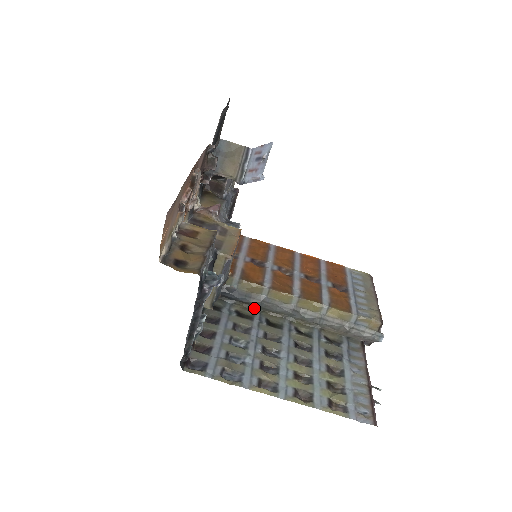
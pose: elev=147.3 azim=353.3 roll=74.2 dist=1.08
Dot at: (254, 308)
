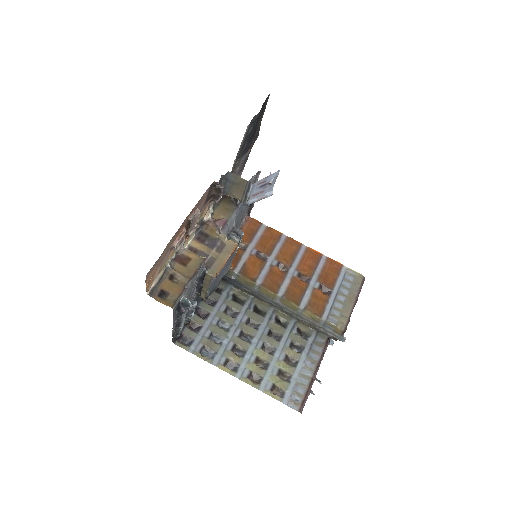
Dot at: (249, 294)
